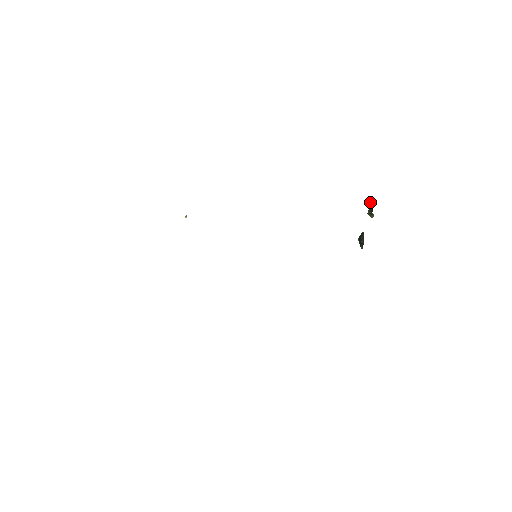
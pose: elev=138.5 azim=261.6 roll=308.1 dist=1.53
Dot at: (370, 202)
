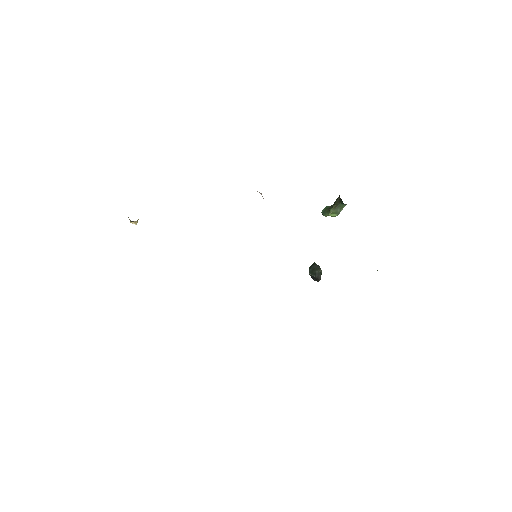
Dot at: (323, 209)
